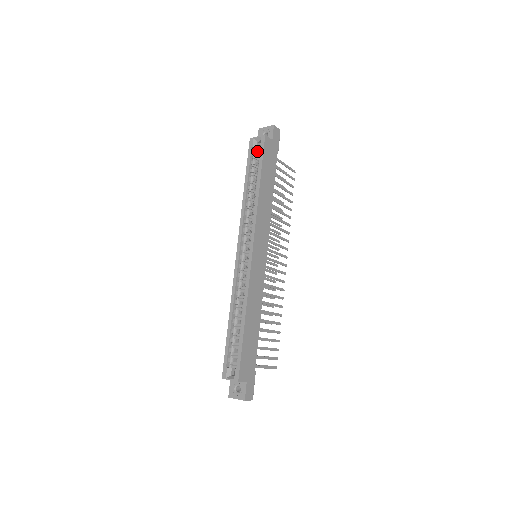
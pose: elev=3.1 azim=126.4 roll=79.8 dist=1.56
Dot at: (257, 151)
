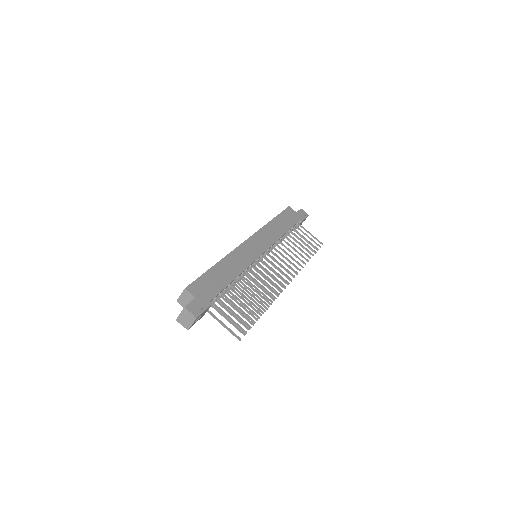
Dot at: occluded
